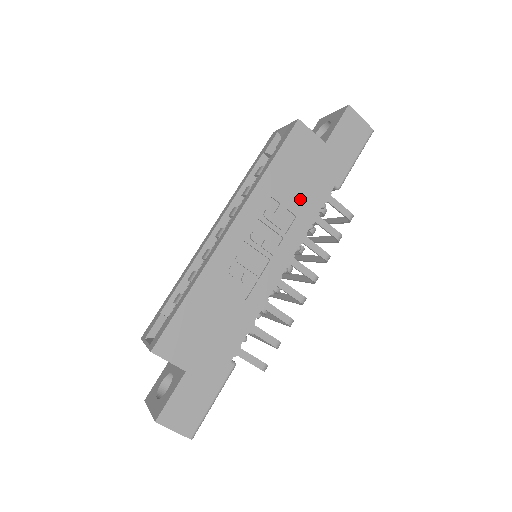
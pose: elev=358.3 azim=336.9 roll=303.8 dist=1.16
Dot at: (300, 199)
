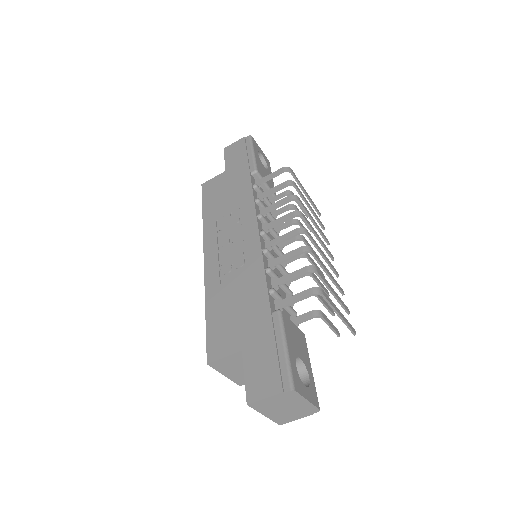
Dot at: (234, 201)
